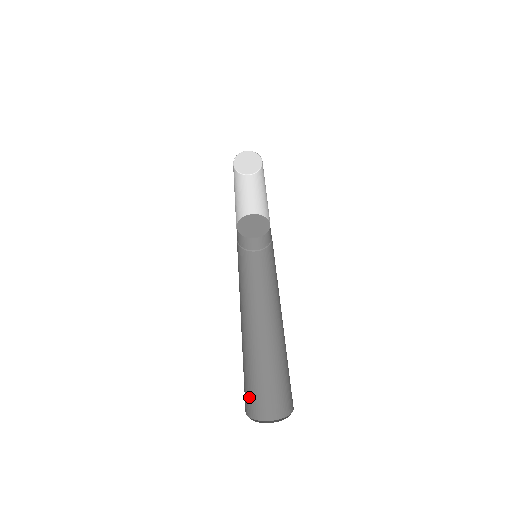
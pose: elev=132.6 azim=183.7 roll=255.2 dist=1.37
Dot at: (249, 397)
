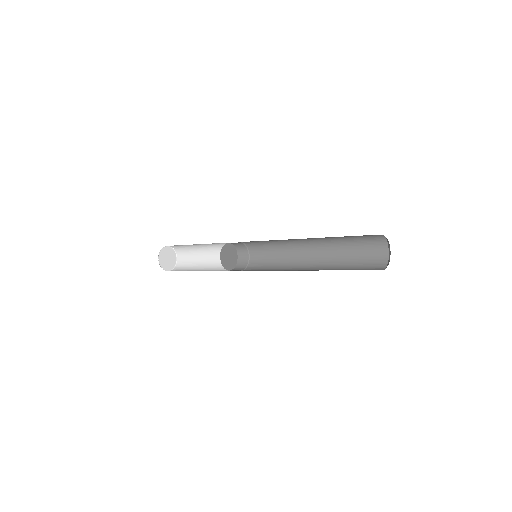
Dot at: occluded
